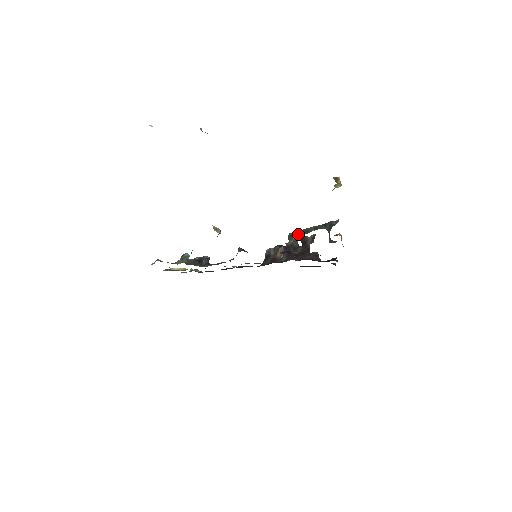
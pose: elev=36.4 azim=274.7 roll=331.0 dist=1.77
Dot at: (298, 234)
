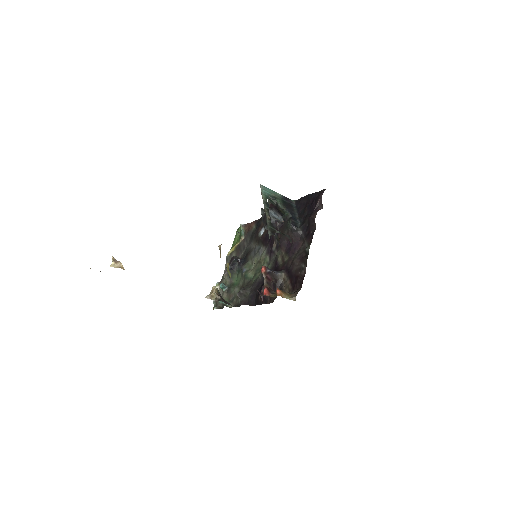
Dot at: (265, 197)
